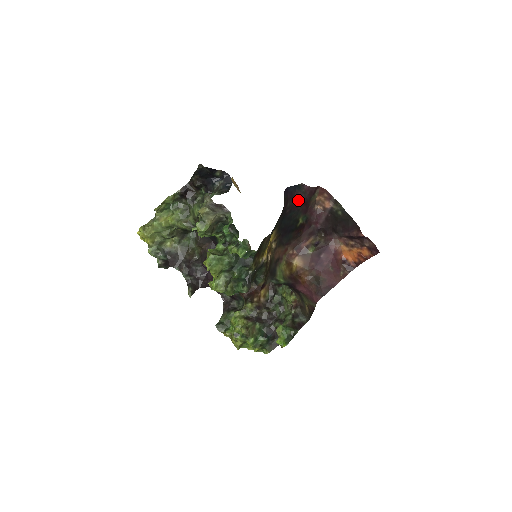
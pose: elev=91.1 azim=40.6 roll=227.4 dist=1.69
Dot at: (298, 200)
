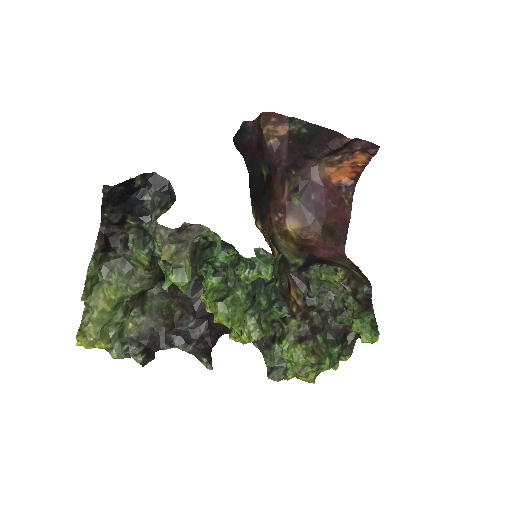
Dot at: (251, 148)
